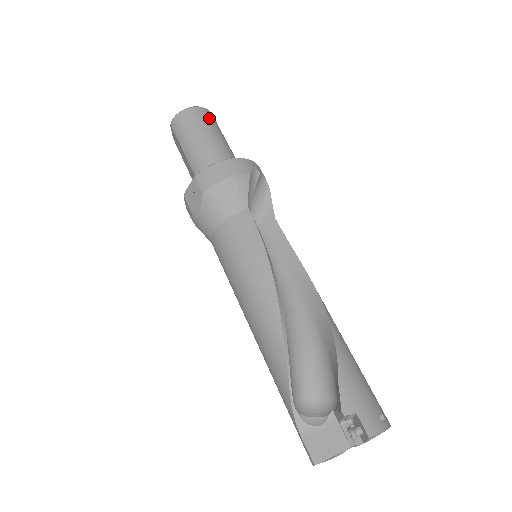
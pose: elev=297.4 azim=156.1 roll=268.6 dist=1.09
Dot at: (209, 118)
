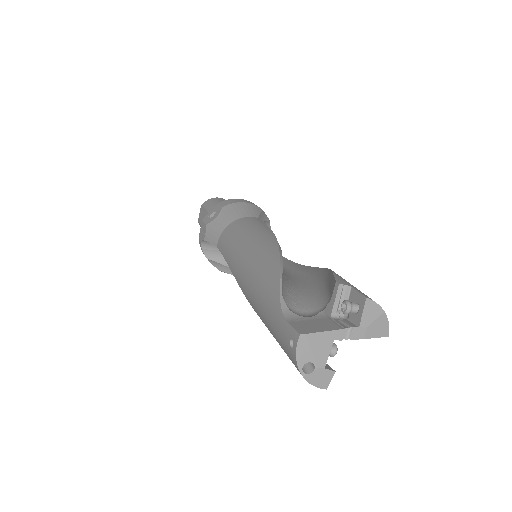
Dot at: occluded
